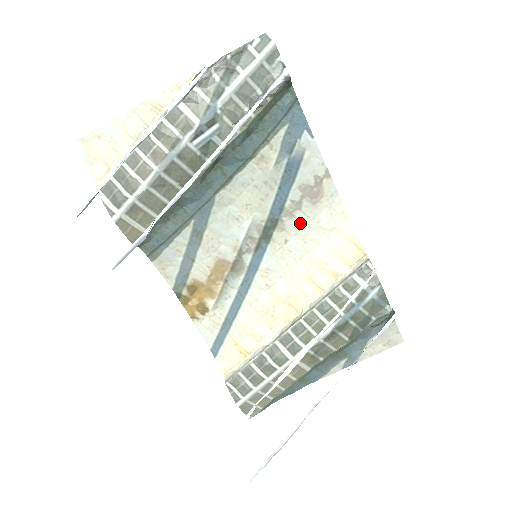
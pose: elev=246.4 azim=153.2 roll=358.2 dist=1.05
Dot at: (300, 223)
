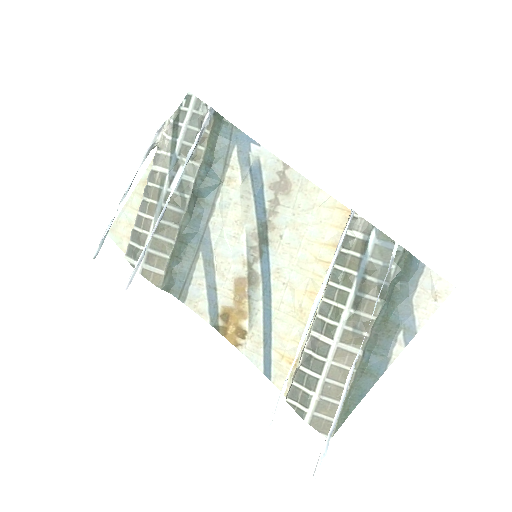
Dot at: (285, 216)
